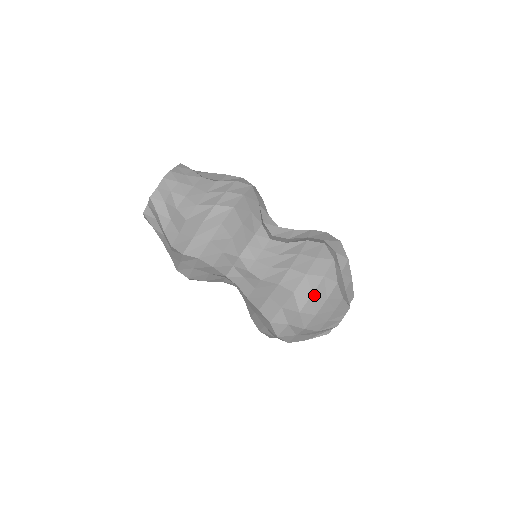
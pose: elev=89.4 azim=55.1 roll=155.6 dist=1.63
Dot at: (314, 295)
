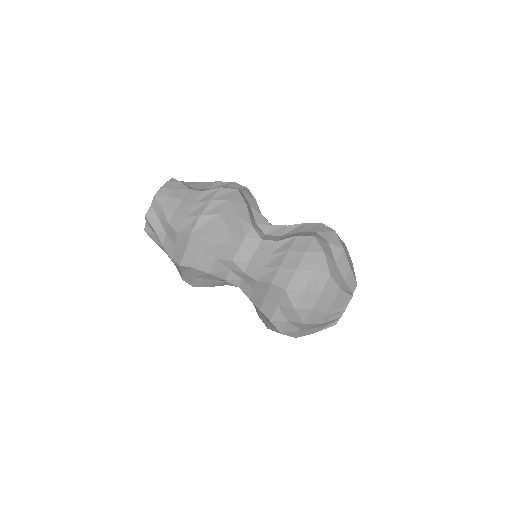
Dot at: (306, 290)
